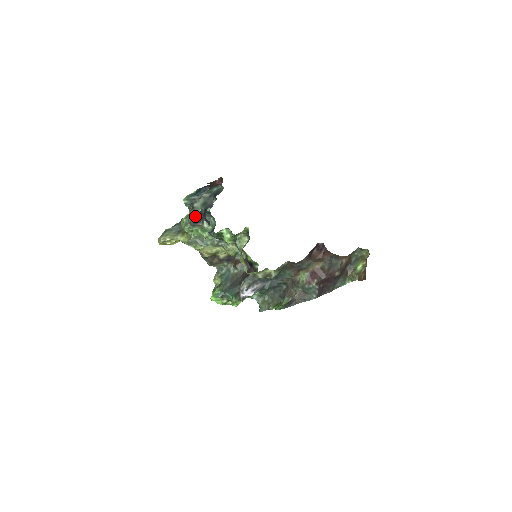
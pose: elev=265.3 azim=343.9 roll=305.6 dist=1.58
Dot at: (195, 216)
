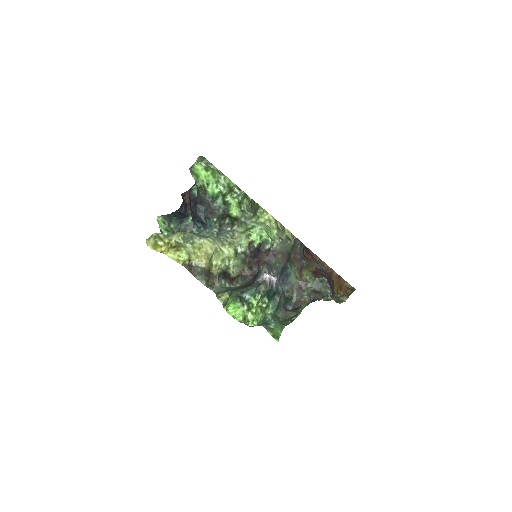
Dot at: occluded
